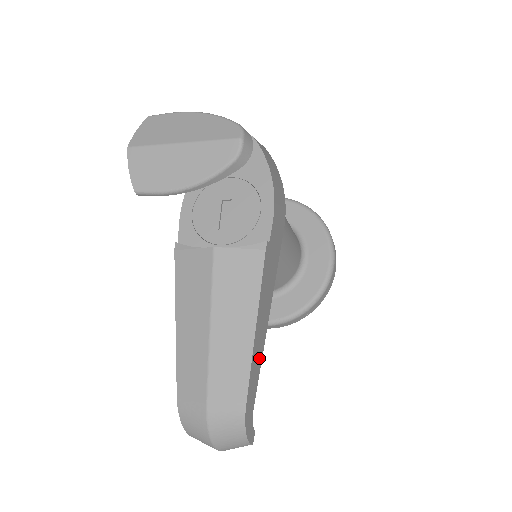
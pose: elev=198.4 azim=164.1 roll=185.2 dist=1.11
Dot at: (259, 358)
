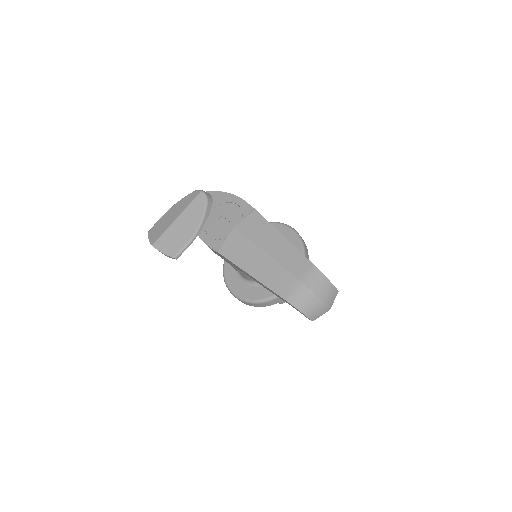
Dot at: occluded
